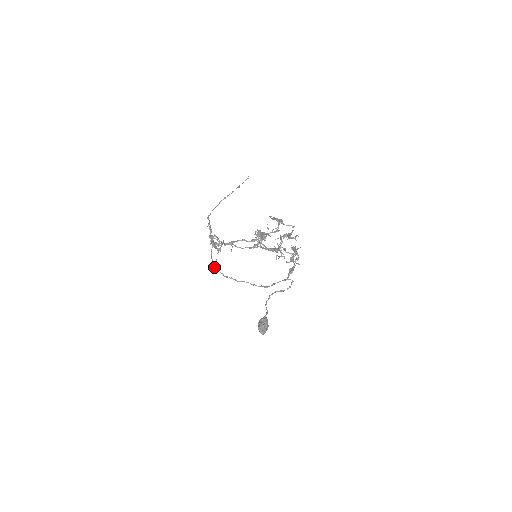
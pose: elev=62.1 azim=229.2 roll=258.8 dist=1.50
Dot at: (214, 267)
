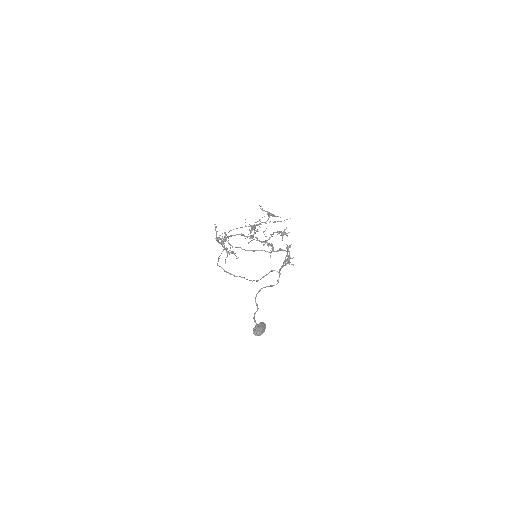
Dot at: occluded
